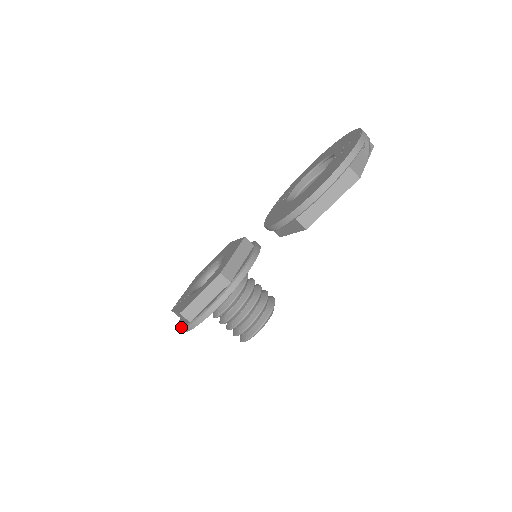
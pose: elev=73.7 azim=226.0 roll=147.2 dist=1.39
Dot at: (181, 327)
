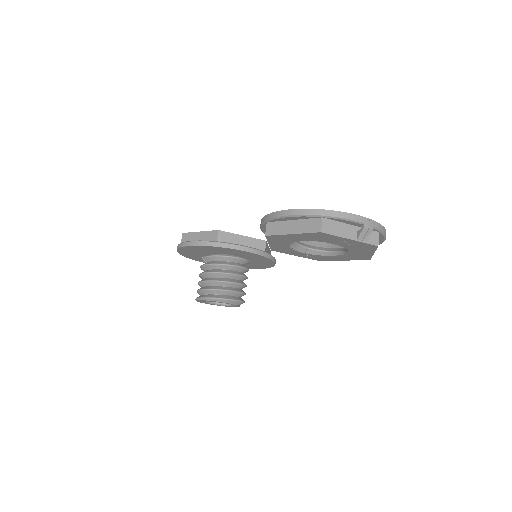
Dot at: occluded
